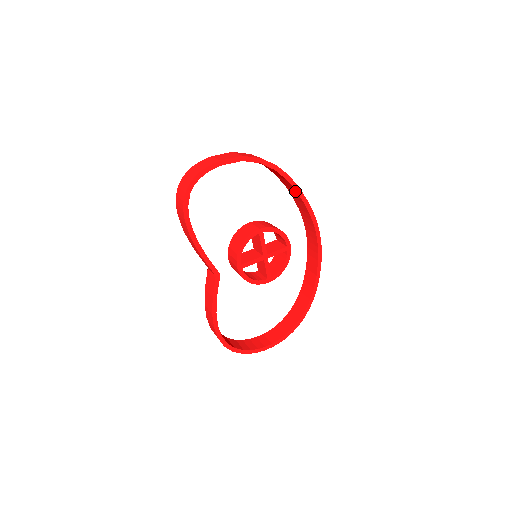
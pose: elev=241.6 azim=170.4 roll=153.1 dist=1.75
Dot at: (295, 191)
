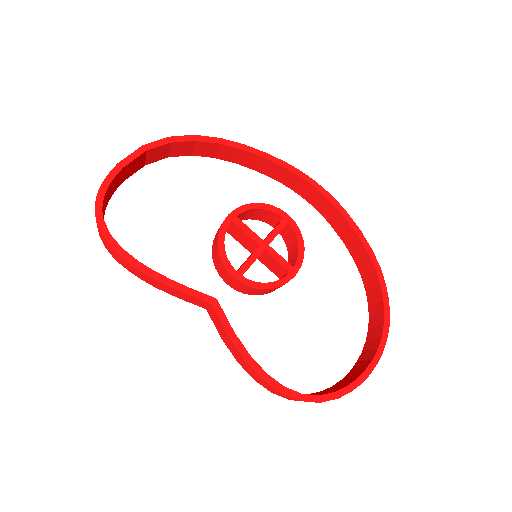
Dot at: (243, 152)
